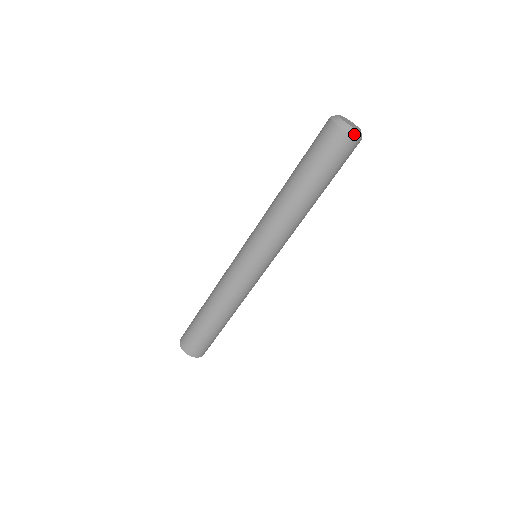
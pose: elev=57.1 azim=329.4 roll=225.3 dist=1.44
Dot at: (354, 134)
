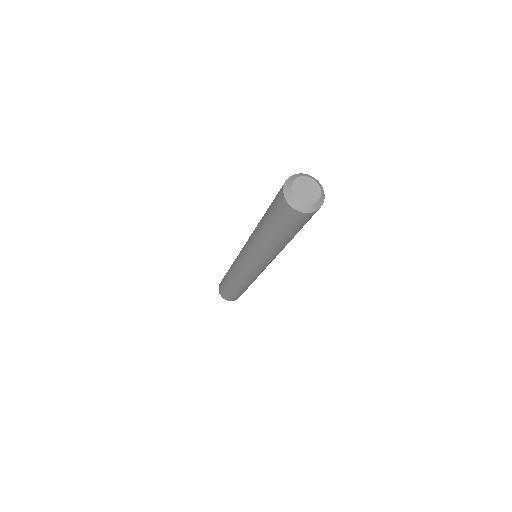
Dot at: (317, 208)
